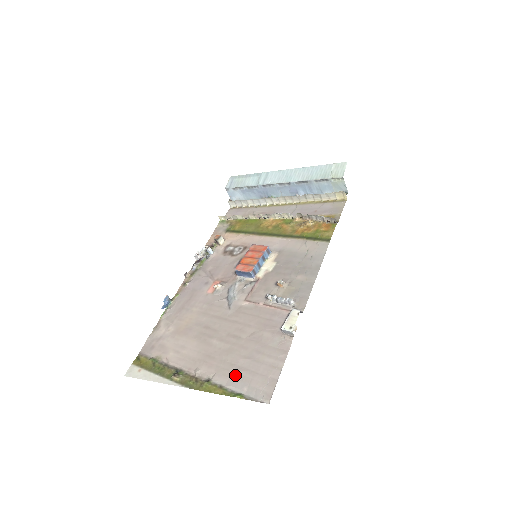
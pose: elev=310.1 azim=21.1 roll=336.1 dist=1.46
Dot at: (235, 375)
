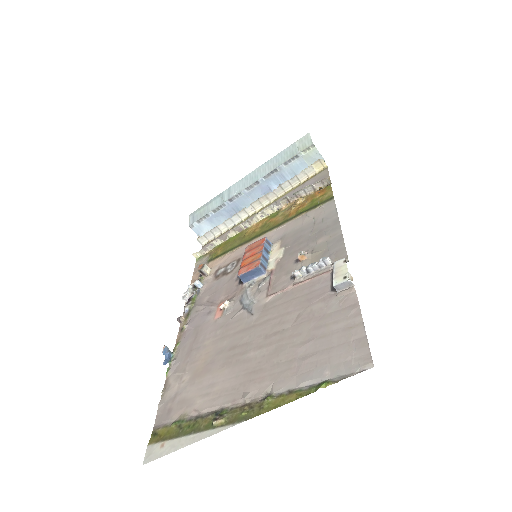
Dot at: (302, 368)
